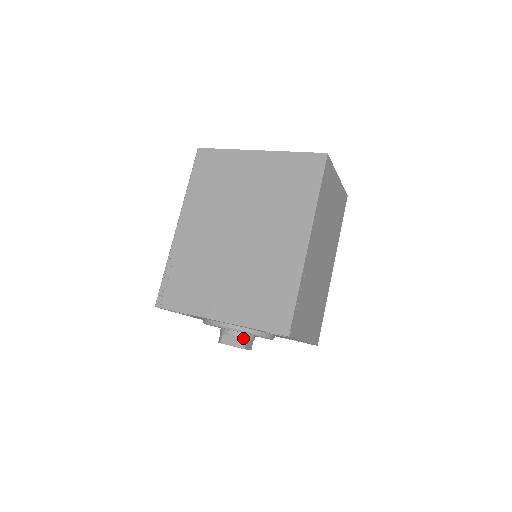
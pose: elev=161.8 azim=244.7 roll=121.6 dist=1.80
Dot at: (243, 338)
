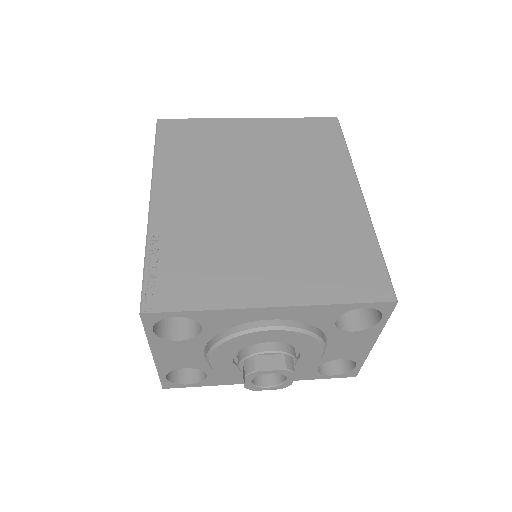
Dot at: (289, 355)
